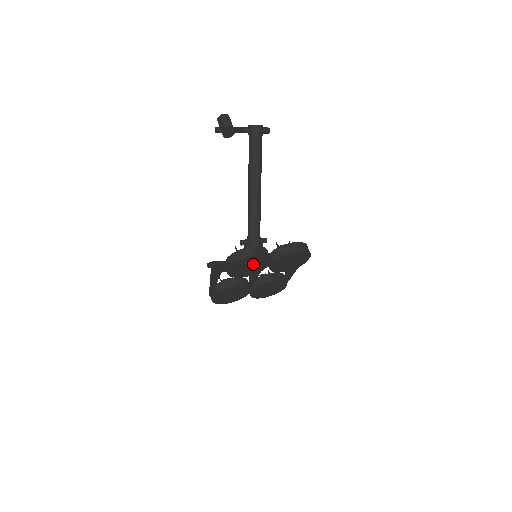
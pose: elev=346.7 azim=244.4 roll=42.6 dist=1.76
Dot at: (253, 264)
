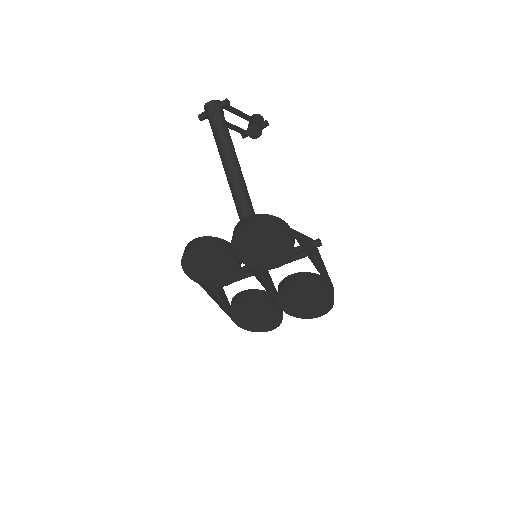
Dot at: (210, 262)
